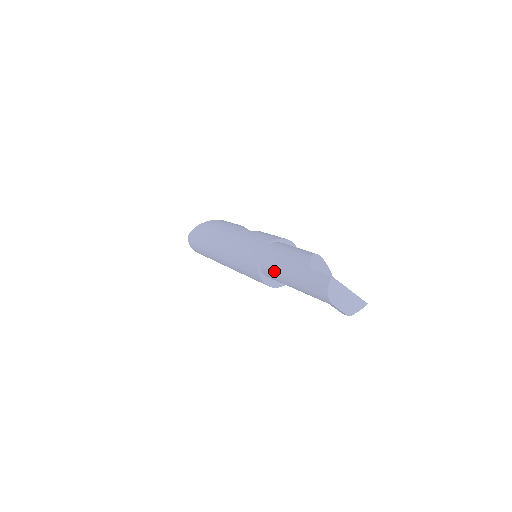
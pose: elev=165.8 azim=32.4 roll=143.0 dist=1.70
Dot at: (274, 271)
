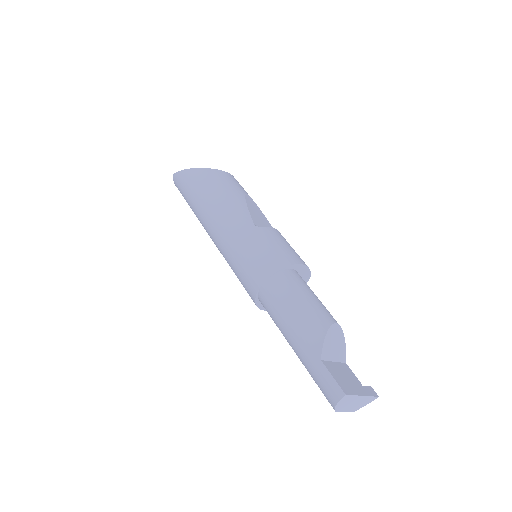
Dot at: (274, 320)
